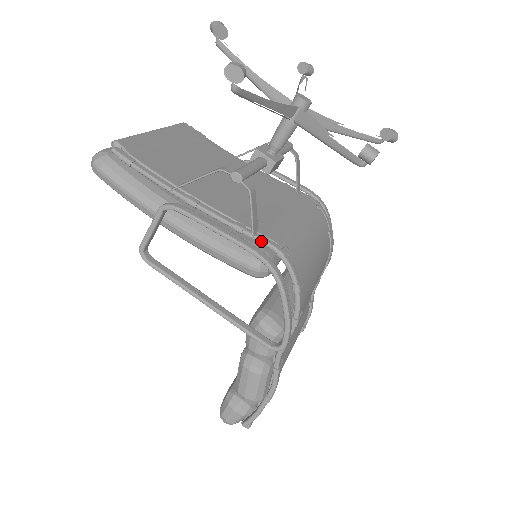
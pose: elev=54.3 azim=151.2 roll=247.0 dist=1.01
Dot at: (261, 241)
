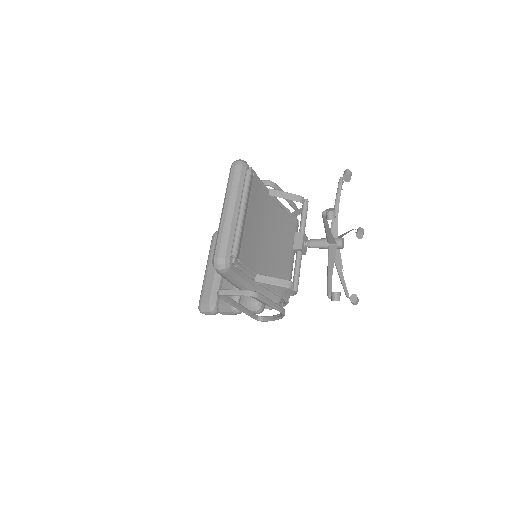
Dot at: (283, 299)
